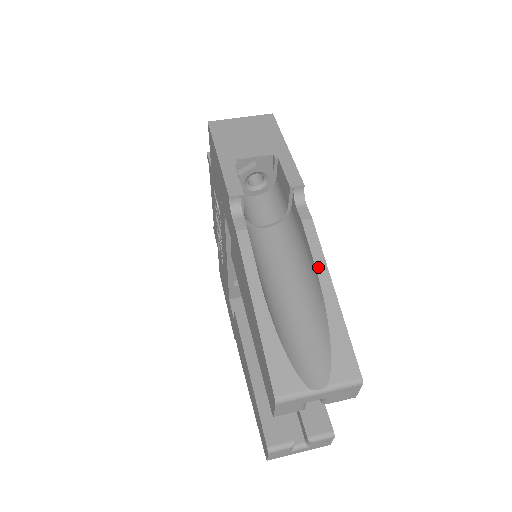
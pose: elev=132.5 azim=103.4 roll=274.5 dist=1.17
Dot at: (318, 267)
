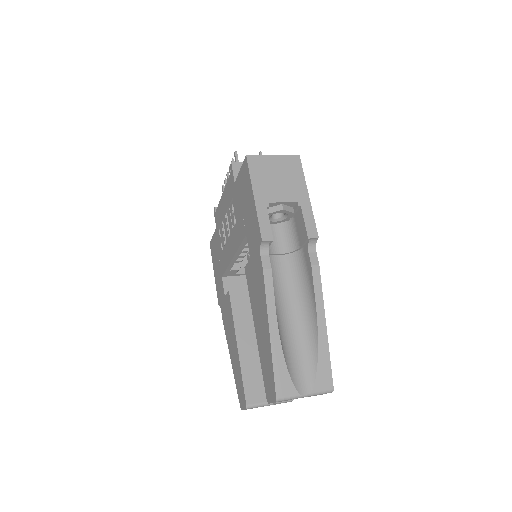
Dot at: (318, 305)
